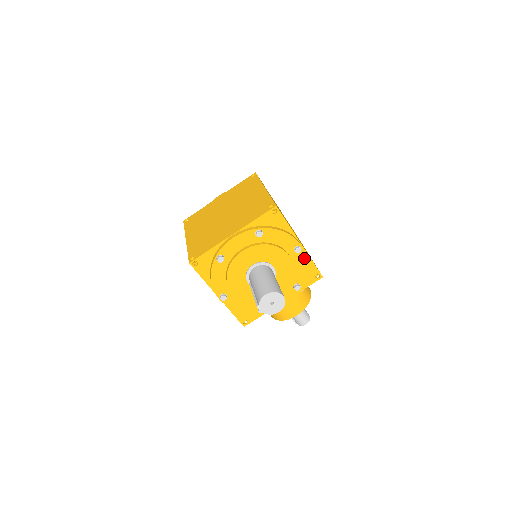
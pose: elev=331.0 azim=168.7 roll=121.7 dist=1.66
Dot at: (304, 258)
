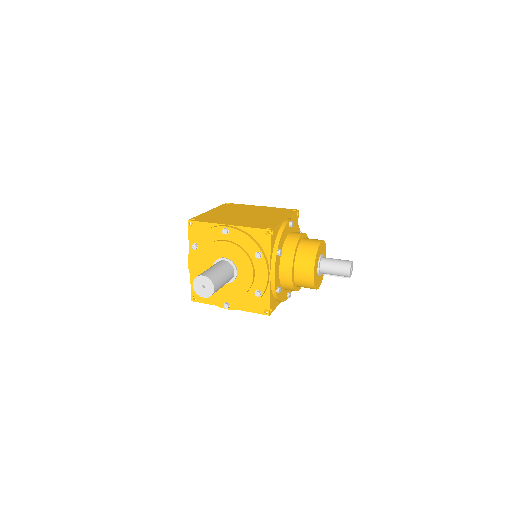
Dot at: (237, 232)
